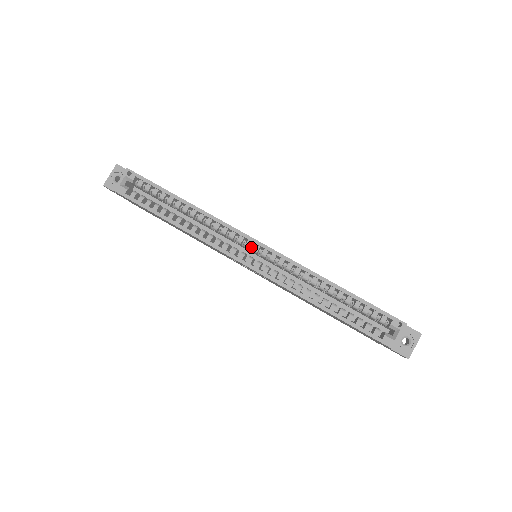
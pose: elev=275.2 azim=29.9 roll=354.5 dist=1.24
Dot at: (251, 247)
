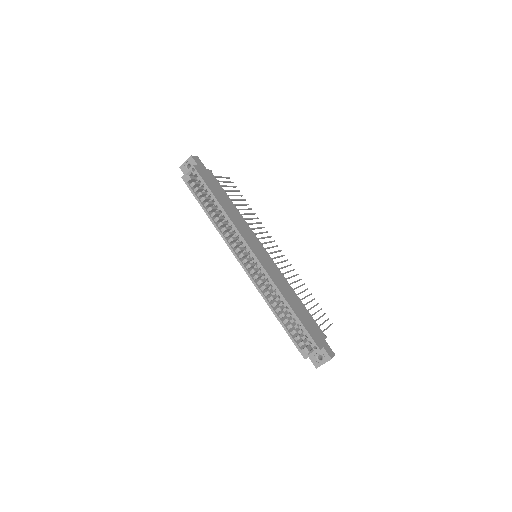
Dot at: (249, 253)
